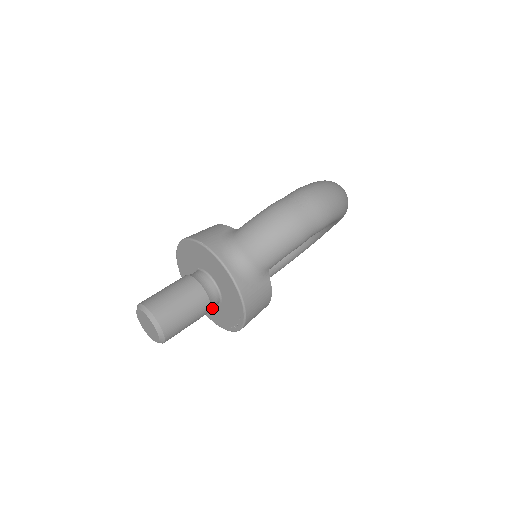
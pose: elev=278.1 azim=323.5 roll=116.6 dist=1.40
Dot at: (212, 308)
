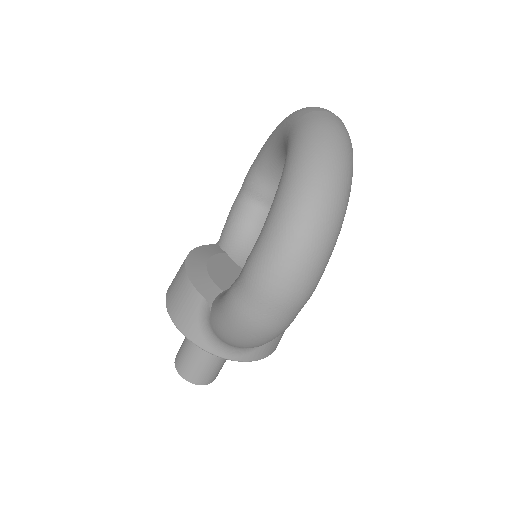
Dot at: occluded
